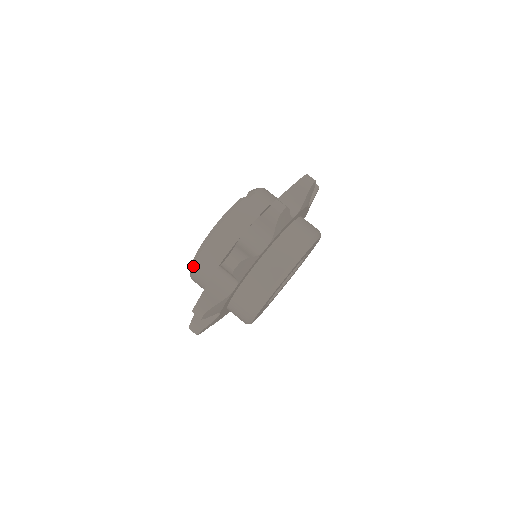
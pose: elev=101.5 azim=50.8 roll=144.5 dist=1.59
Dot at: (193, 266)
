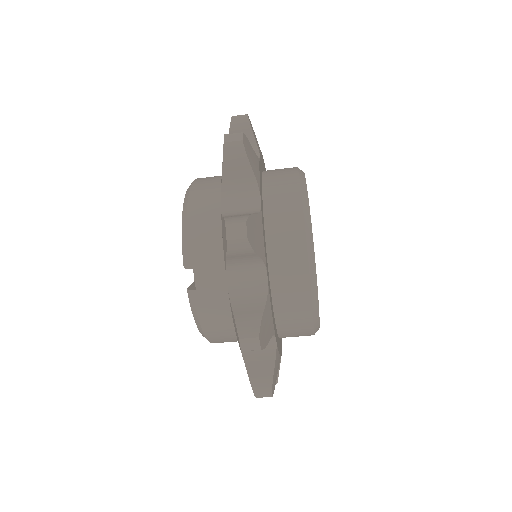
Dot at: occluded
